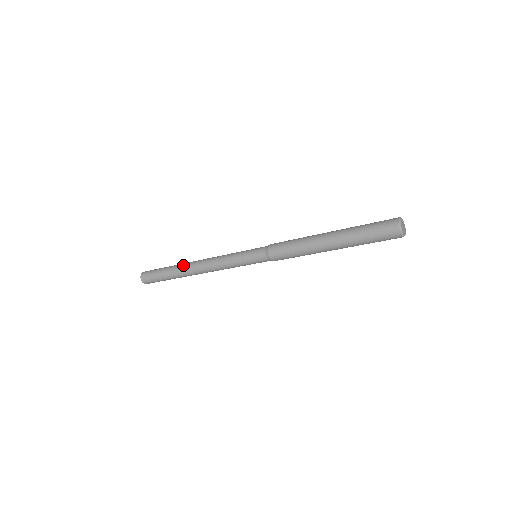
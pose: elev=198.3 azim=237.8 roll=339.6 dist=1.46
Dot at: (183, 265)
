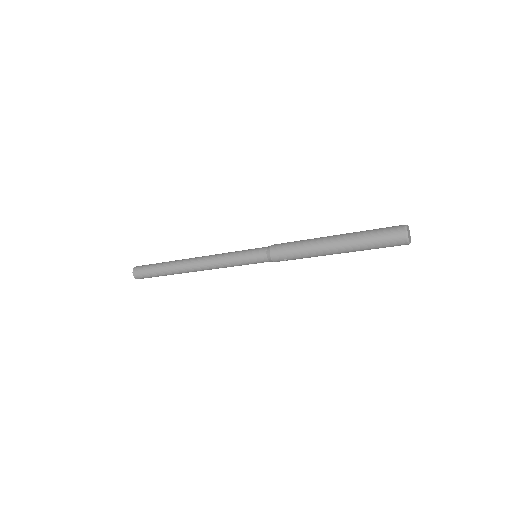
Dot at: (180, 260)
